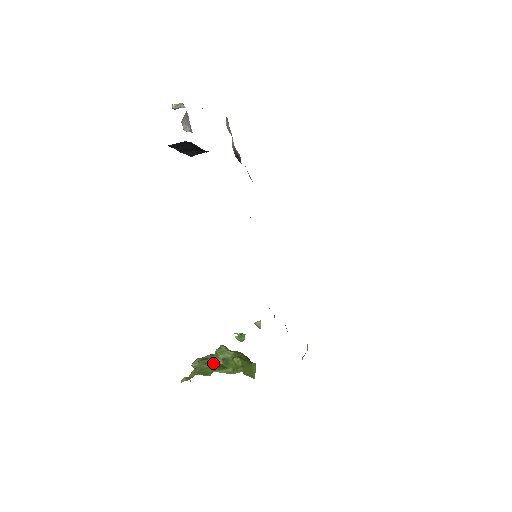
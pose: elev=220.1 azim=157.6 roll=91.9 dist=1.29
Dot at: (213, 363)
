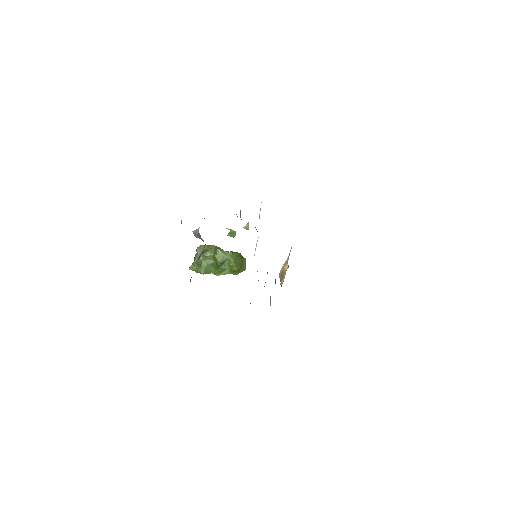
Dot at: (213, 263)
